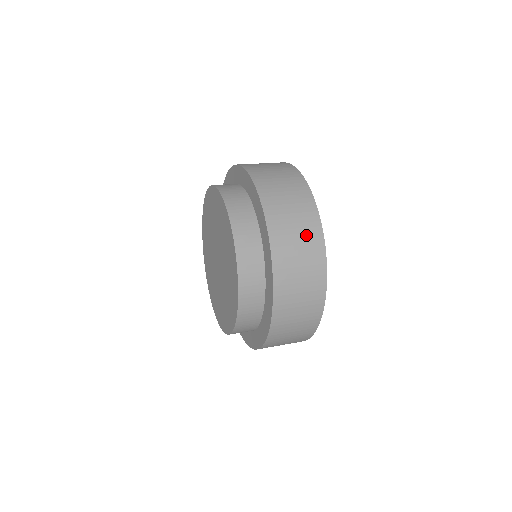
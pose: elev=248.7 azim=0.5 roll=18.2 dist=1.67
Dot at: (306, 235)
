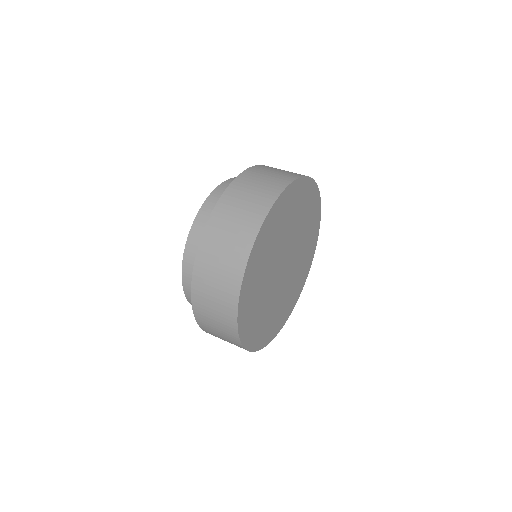
Dot at: (224, 288)
